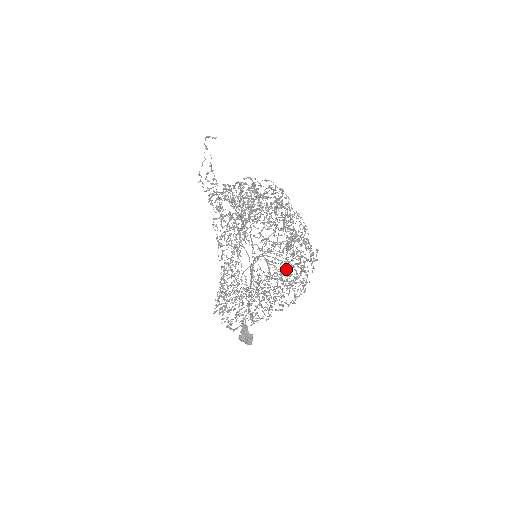
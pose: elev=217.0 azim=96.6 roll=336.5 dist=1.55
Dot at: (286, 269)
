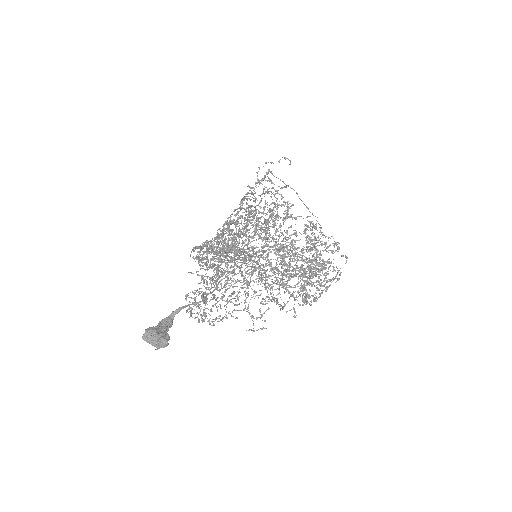
Dot at: (319, 263)
